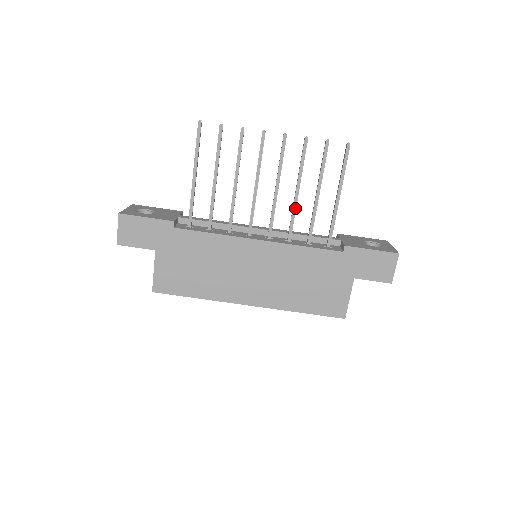
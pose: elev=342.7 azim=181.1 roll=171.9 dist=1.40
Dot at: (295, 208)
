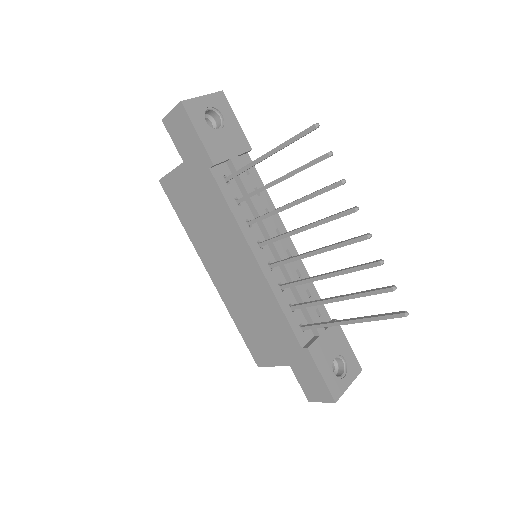
Dot at: (310, 281)
